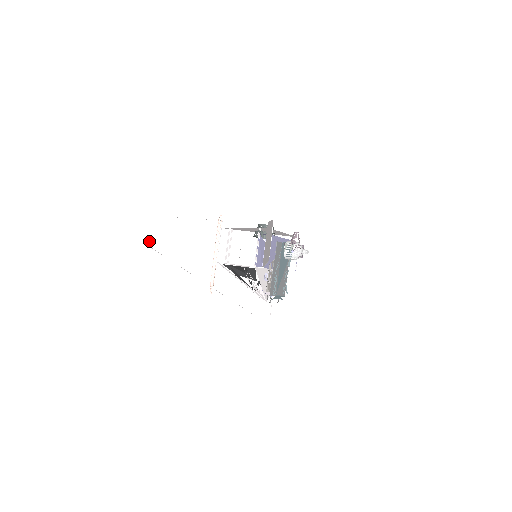
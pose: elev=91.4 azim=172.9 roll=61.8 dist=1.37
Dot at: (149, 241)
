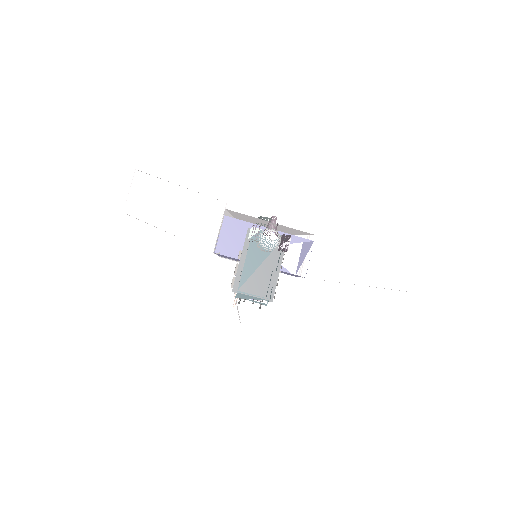
Dot at: occluded
